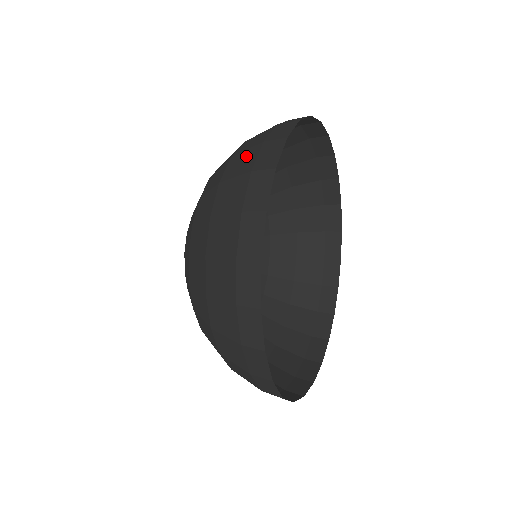
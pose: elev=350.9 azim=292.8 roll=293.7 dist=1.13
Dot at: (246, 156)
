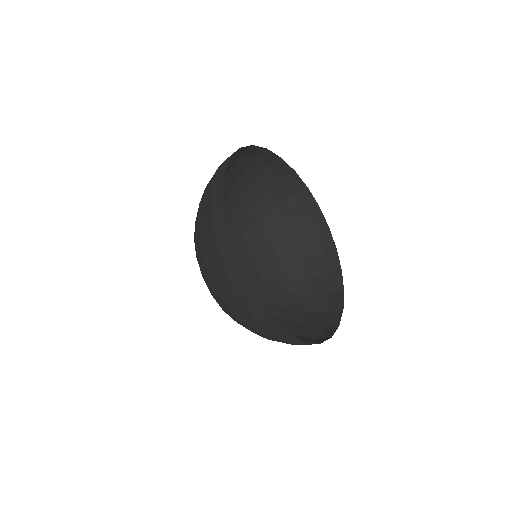
Dot at: occluded
